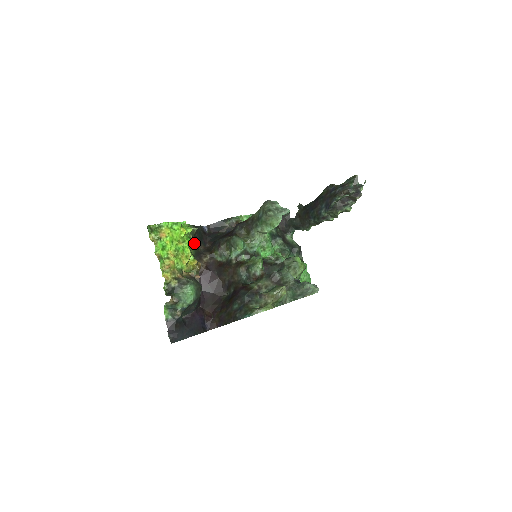
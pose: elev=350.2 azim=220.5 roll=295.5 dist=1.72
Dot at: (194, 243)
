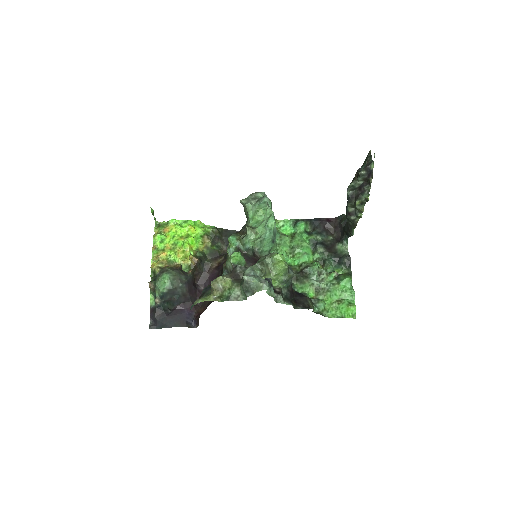
Dot at: (212, 243)
